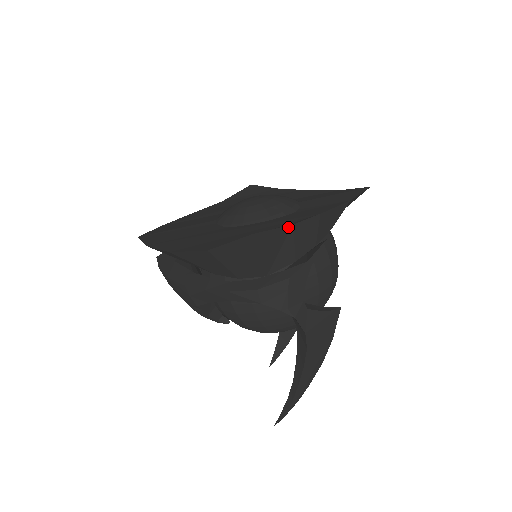
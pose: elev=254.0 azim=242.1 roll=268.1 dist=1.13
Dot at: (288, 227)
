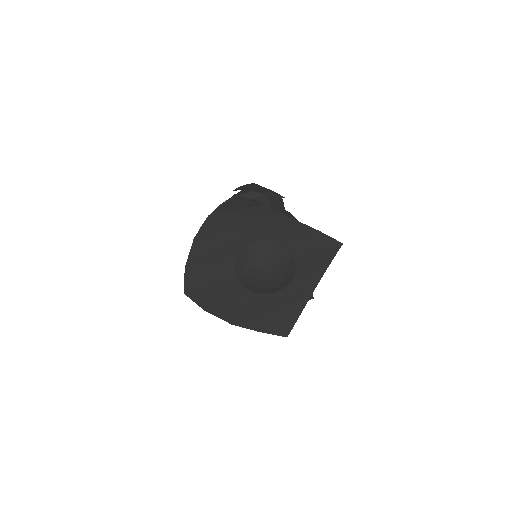
Dot at: (299, 315)
